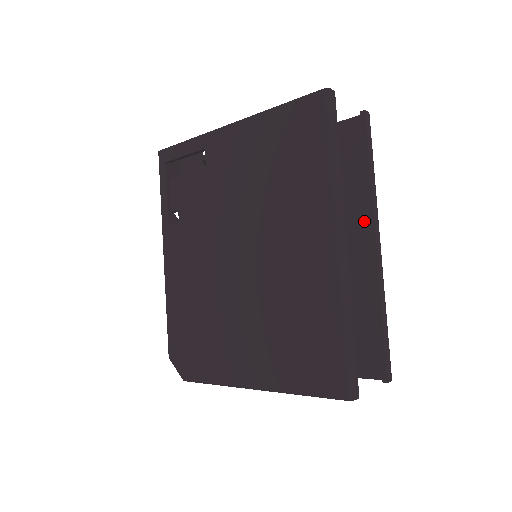
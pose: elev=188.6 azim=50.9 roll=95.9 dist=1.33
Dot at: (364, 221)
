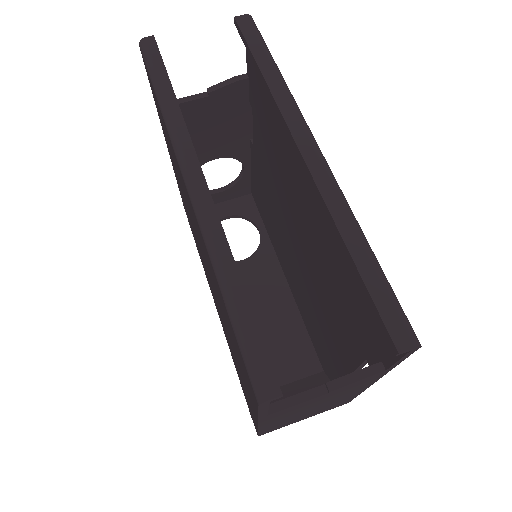
Dot at: occluded
